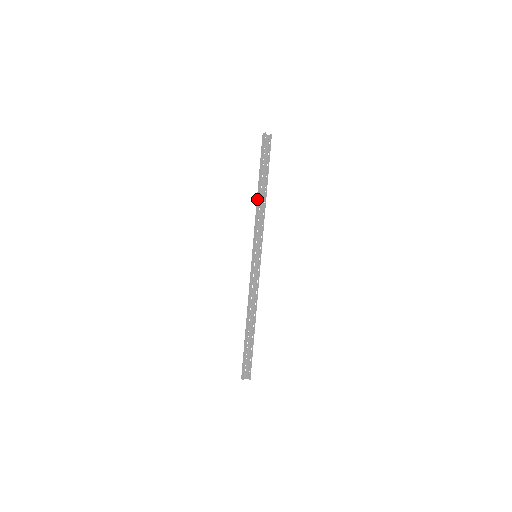
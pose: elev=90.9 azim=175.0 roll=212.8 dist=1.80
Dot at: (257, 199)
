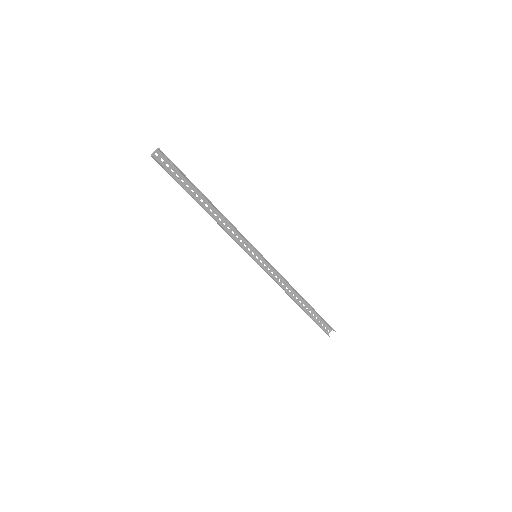
Dot at: occluded
